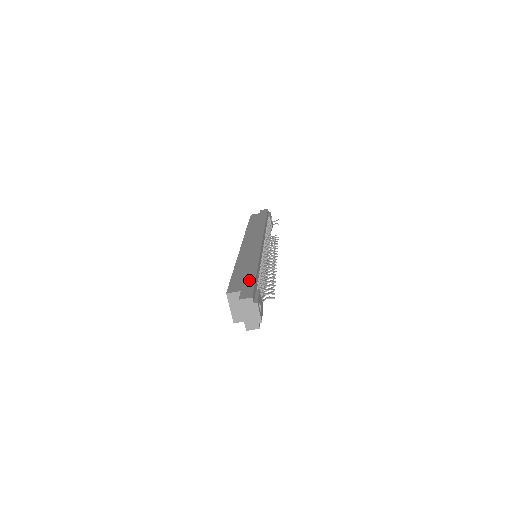
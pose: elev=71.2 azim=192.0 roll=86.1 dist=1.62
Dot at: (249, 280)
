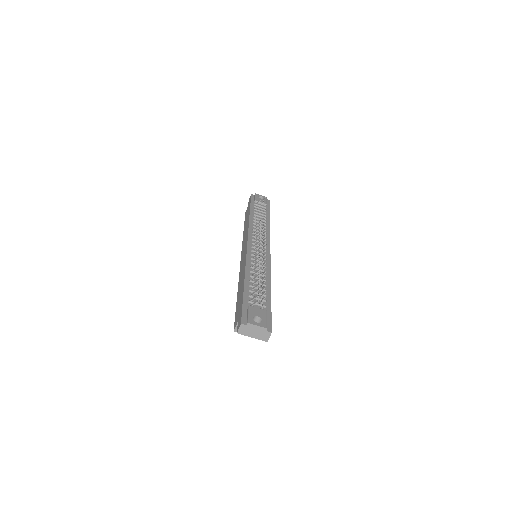
Dot at: (240, 303)
